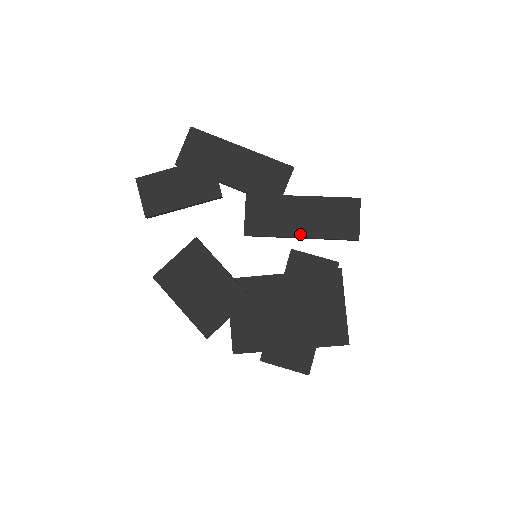
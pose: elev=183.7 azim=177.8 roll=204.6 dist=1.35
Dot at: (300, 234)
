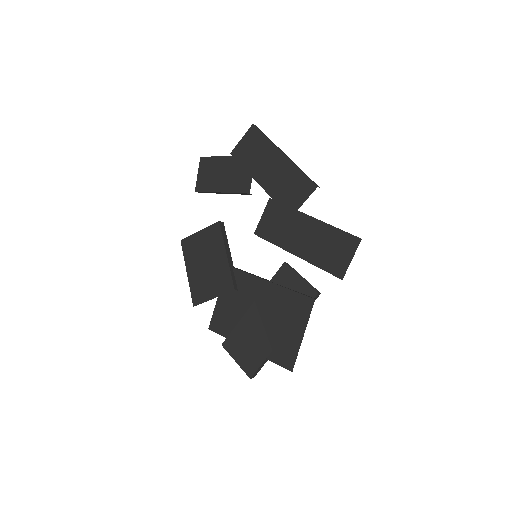
Dot at: (296, 252)
